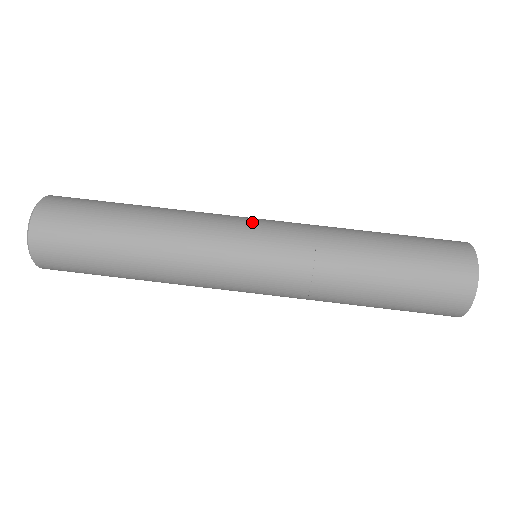
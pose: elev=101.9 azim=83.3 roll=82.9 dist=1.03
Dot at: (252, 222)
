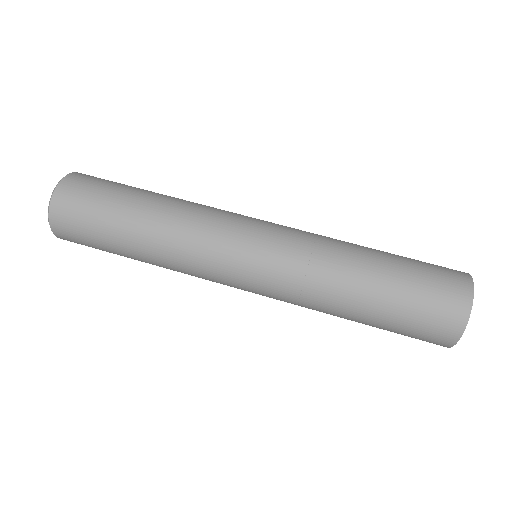
Dot at: (248, 239)
